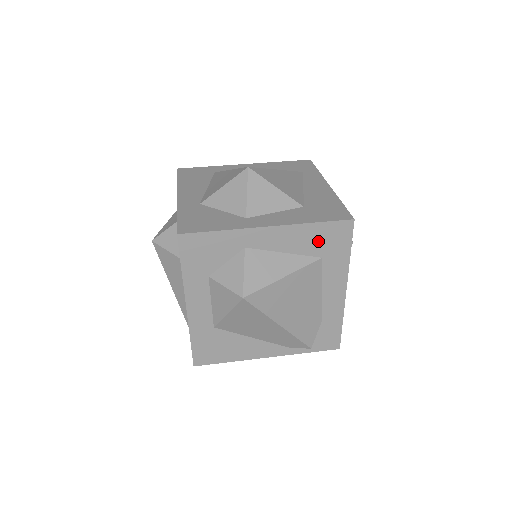
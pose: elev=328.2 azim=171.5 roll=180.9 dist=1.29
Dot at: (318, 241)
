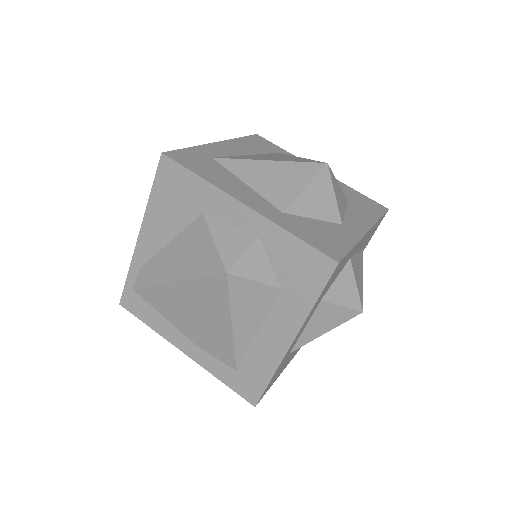
Dot at: occluded
